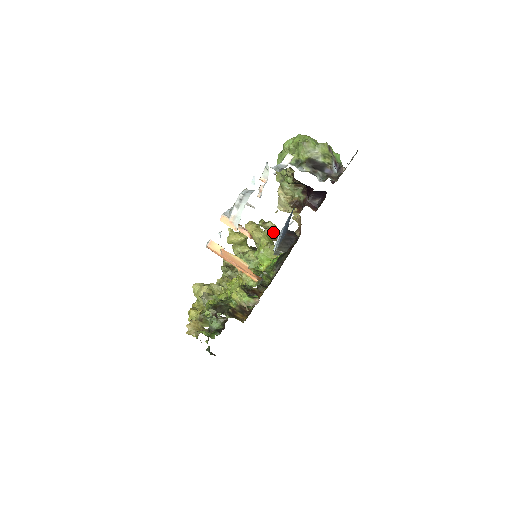
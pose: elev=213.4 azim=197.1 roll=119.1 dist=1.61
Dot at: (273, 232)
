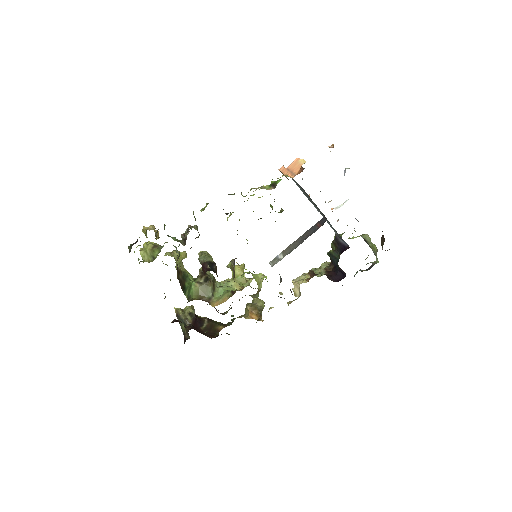
Dot at: (258, 307)
